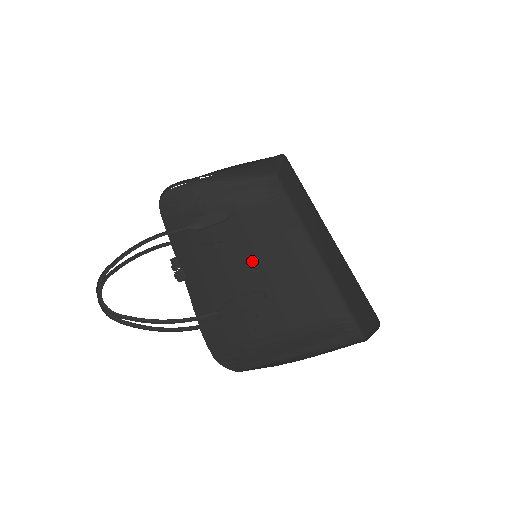
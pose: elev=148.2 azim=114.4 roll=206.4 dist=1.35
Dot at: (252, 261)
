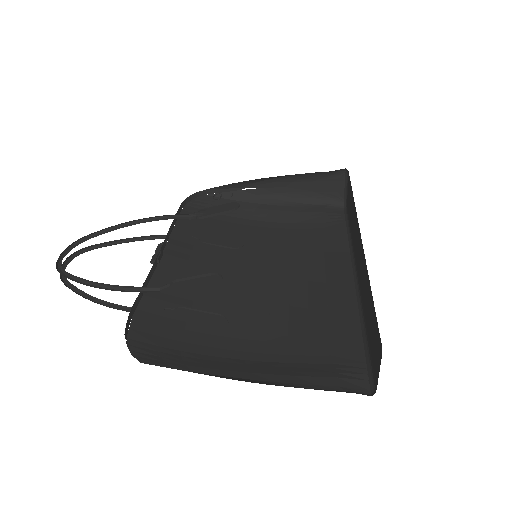
Dot at: (262, 273)
